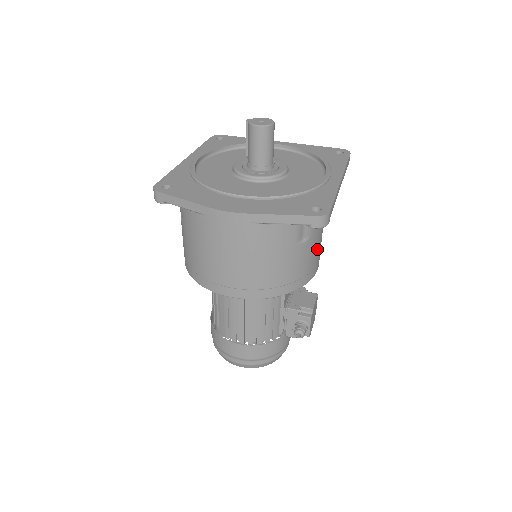
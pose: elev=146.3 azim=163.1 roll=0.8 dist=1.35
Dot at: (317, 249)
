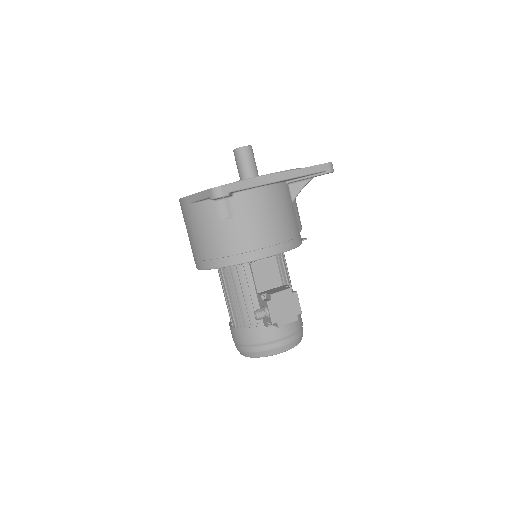
Dot at: (256, 232)
